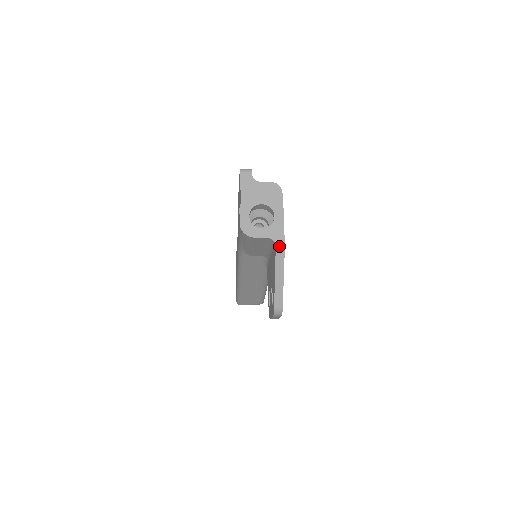
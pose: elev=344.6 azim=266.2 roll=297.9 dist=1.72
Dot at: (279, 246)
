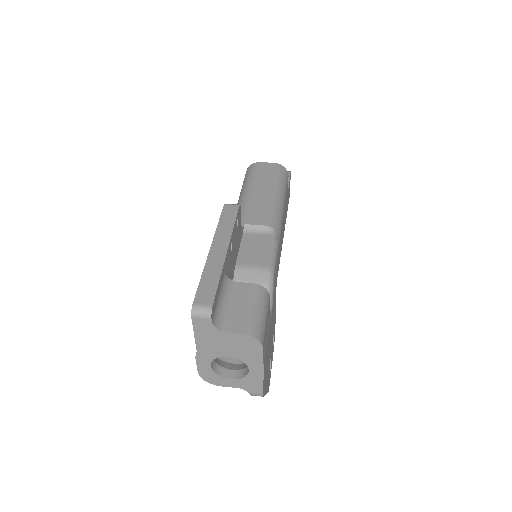
Dot at: (255, 395)
